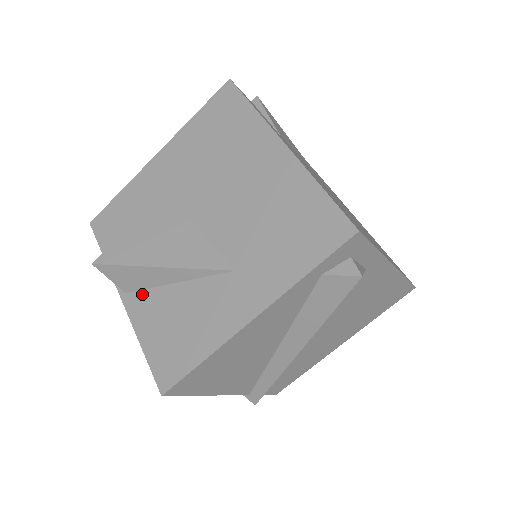
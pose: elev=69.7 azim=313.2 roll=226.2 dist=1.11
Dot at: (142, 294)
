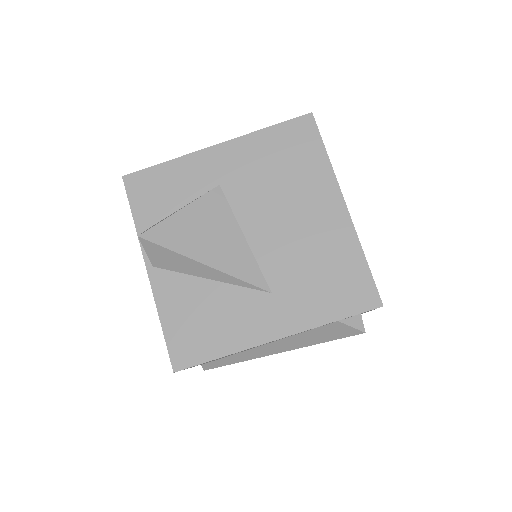
Dot at: (172, 275)
